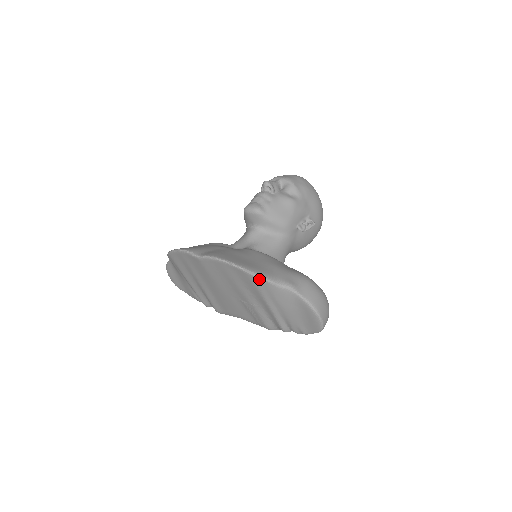
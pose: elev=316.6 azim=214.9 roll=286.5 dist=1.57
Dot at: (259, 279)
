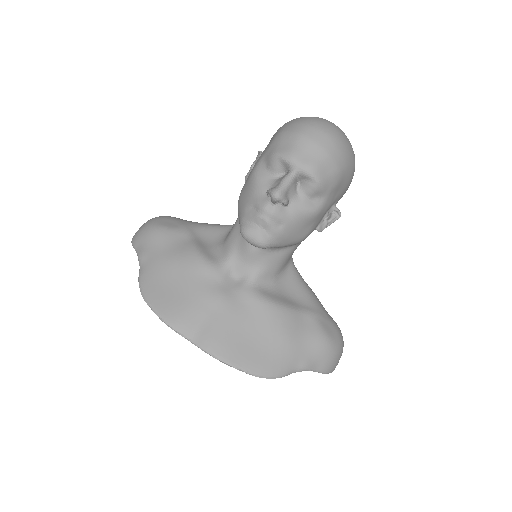
Dot at: (271, 377)
